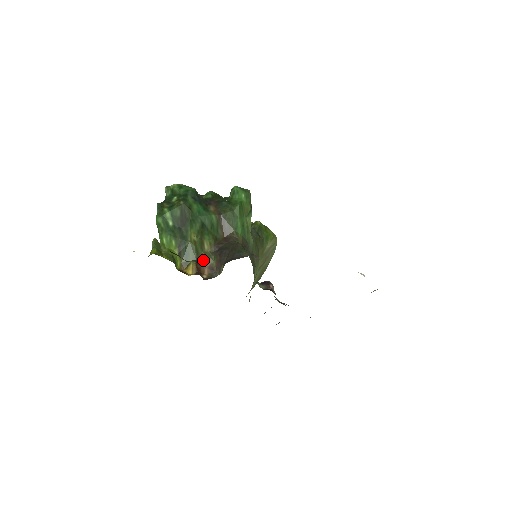
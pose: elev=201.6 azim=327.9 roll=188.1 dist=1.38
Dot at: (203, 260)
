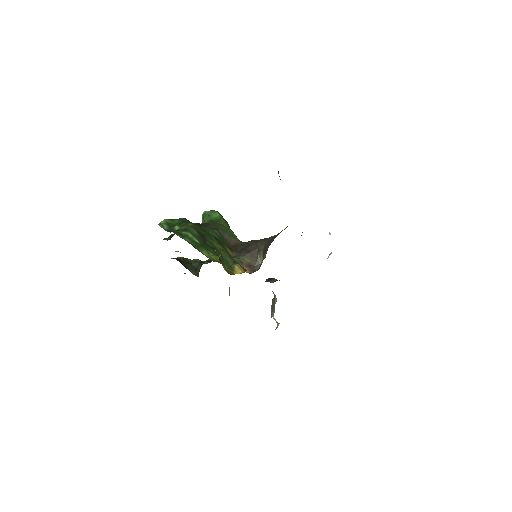
Dot at: (237, 263)
